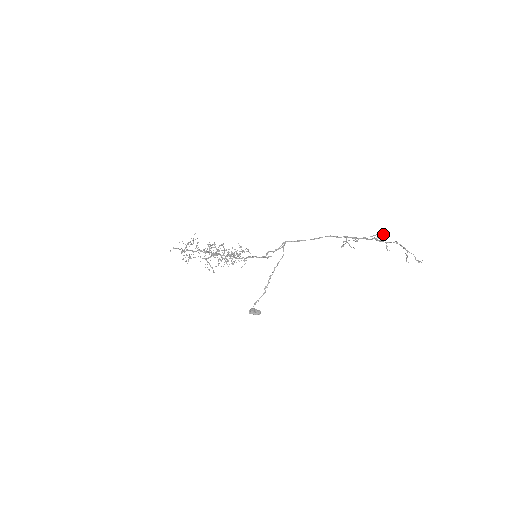
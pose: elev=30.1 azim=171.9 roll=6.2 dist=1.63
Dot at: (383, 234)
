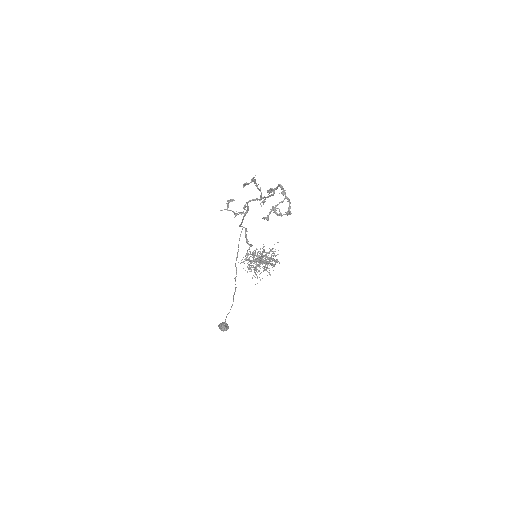
Dot at: occluded
